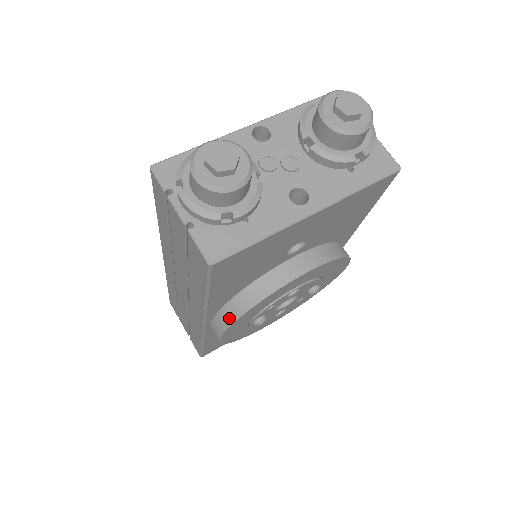
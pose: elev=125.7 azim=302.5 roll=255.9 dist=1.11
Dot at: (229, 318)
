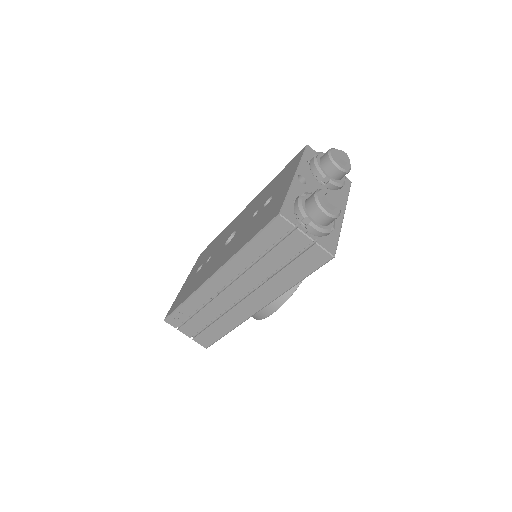
Dot at: (287, 295)
